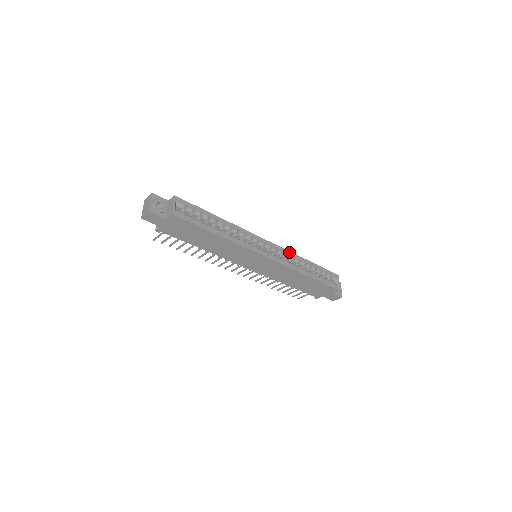
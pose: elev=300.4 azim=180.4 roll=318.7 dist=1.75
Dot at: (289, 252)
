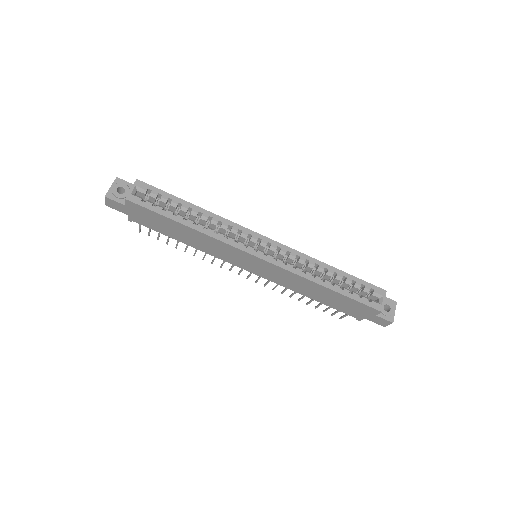
Dot at: (300, 253)
